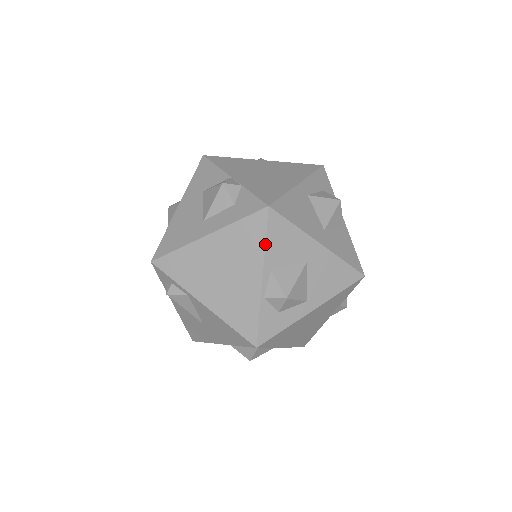
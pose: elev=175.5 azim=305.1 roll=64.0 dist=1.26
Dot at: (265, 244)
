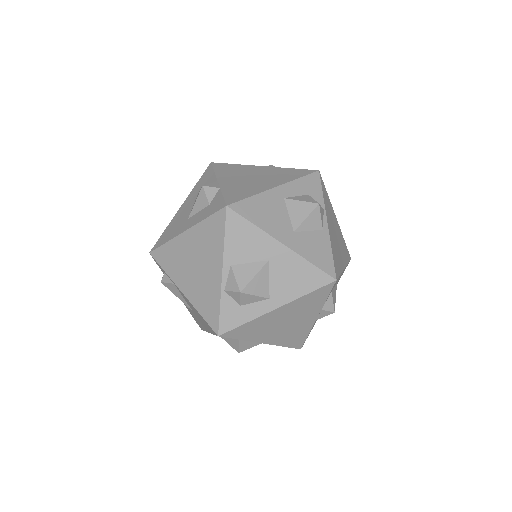
Dot at: (224, 241)
